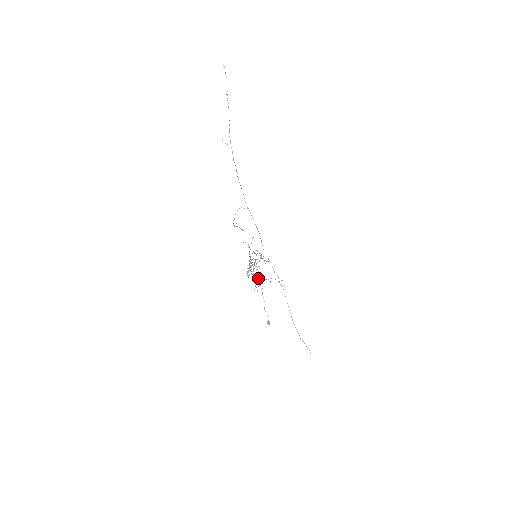
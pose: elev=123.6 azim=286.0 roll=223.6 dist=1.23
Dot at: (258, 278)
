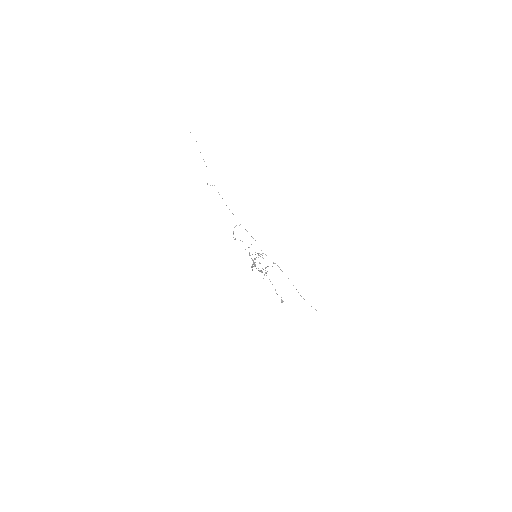
Dot at: occluded
